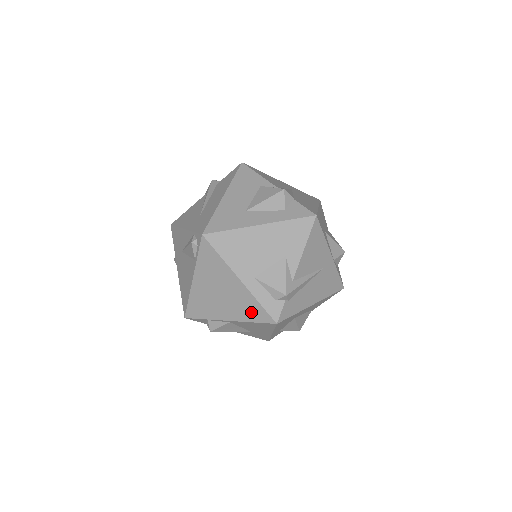
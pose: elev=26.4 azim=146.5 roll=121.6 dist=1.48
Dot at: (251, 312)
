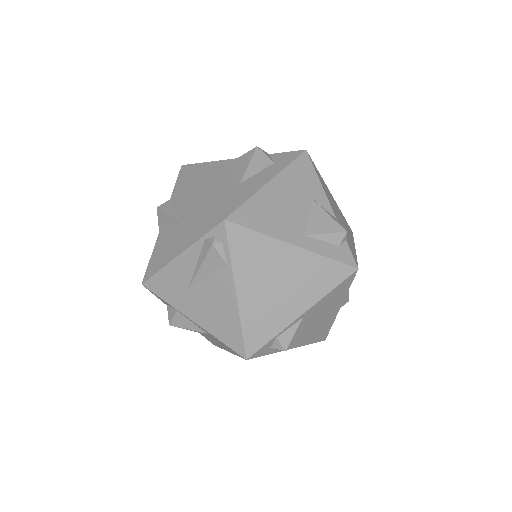
Dot at: (324, 278)
